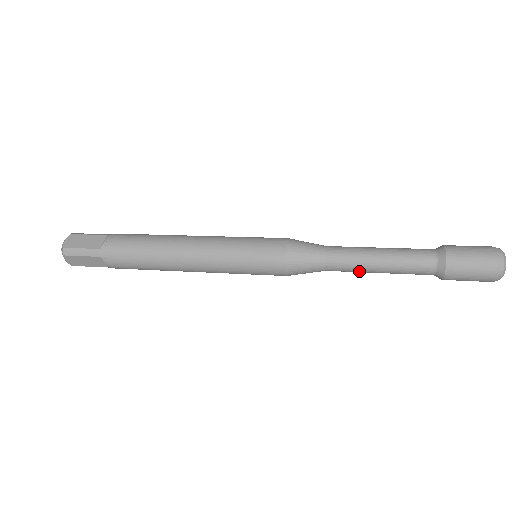
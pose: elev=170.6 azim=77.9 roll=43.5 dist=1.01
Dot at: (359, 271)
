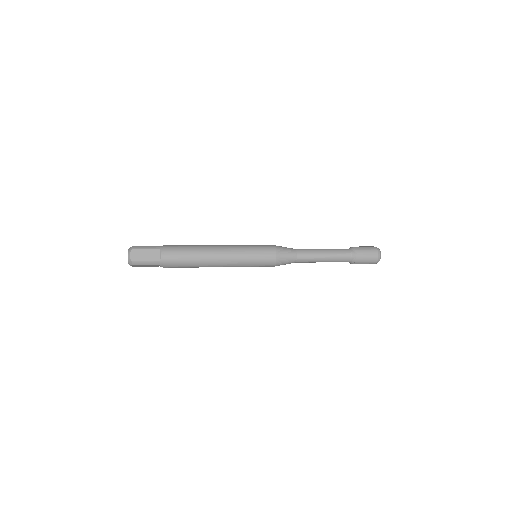
Dot at: (314, 256)
